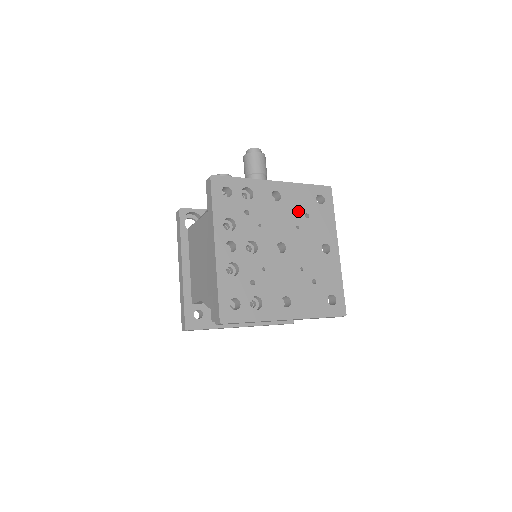
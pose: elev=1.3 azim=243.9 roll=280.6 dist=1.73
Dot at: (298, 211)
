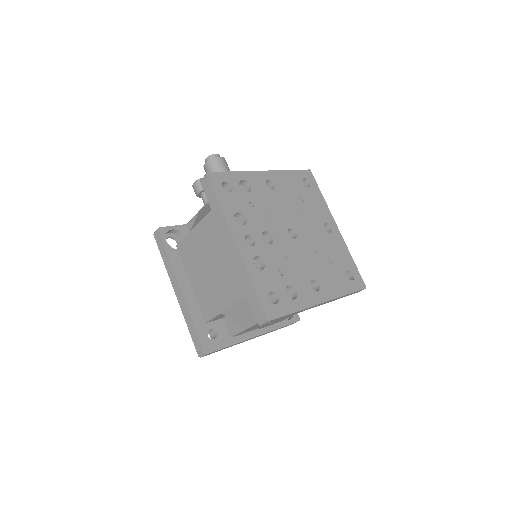
Dot at: (293, 196)
